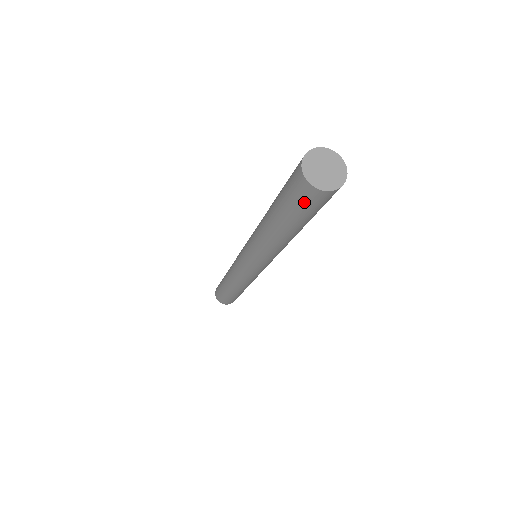
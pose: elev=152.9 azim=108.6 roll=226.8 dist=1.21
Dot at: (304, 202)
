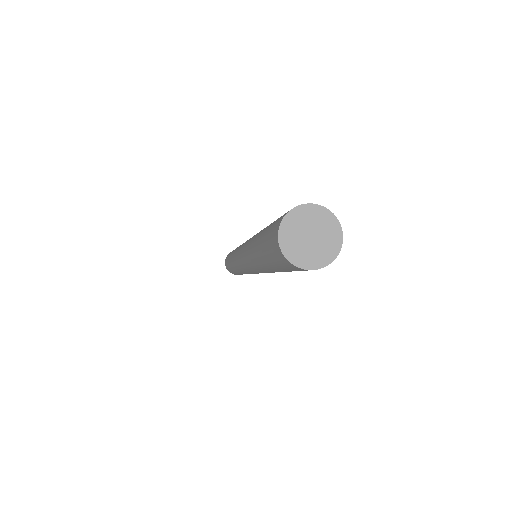
Dot at: (286, 267)
